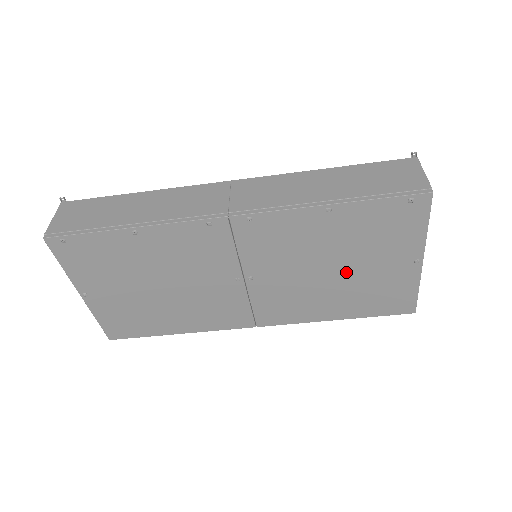
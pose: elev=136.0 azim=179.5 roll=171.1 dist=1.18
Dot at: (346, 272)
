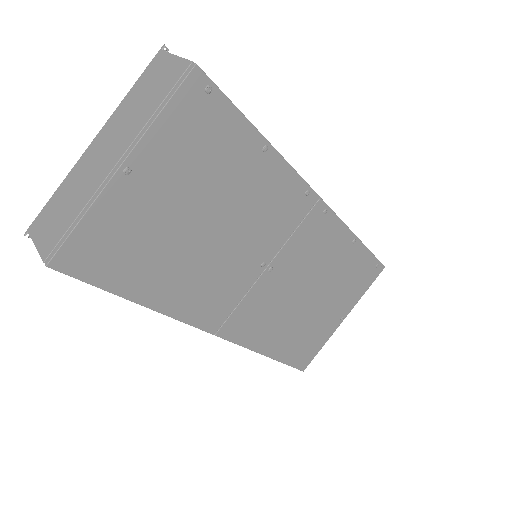
Dot at: (313, 305)
